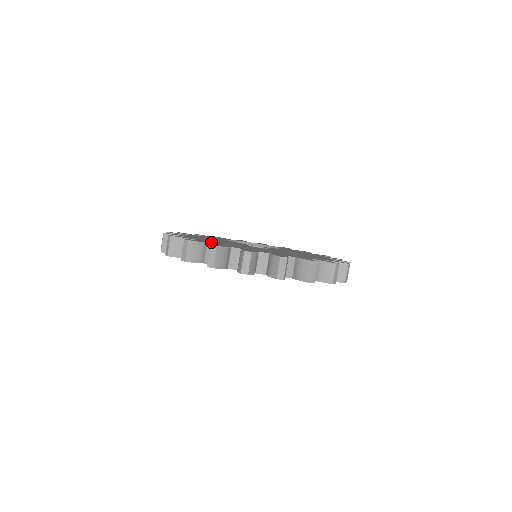
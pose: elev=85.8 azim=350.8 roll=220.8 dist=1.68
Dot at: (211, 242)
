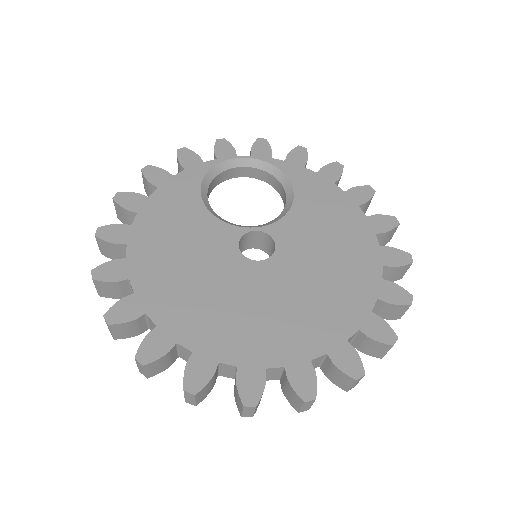
Dot at: (181, 327)
